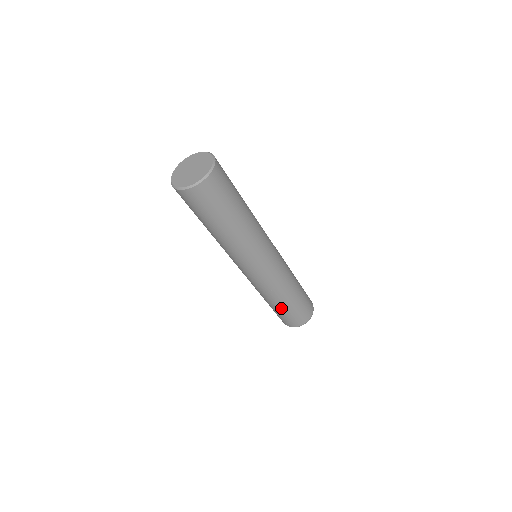
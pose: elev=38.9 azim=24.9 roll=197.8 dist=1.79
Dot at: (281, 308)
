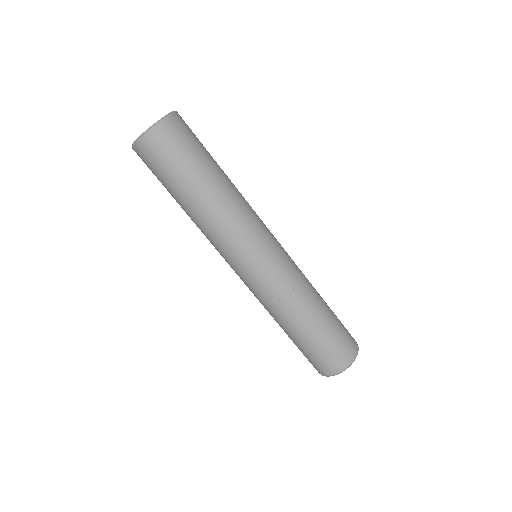
Dot at: (322, 321)
